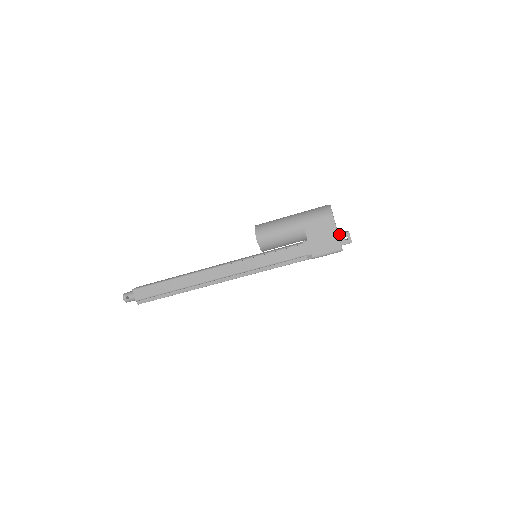
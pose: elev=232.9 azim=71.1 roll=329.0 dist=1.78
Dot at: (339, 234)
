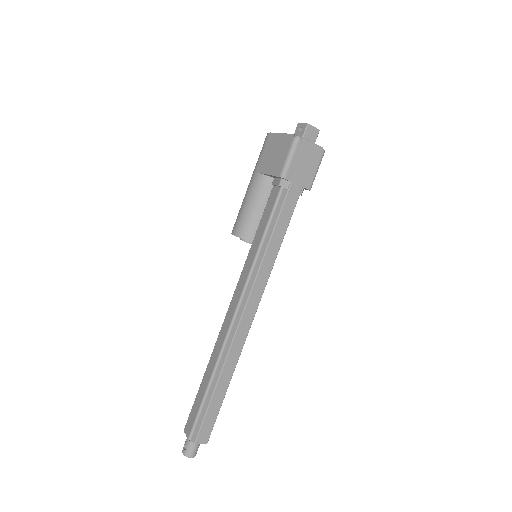
Dot at: occluded
